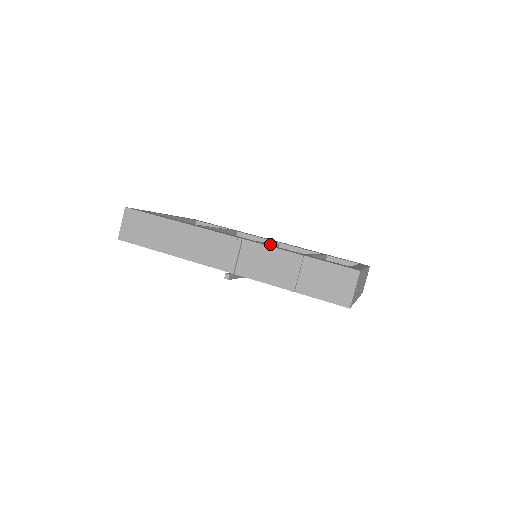
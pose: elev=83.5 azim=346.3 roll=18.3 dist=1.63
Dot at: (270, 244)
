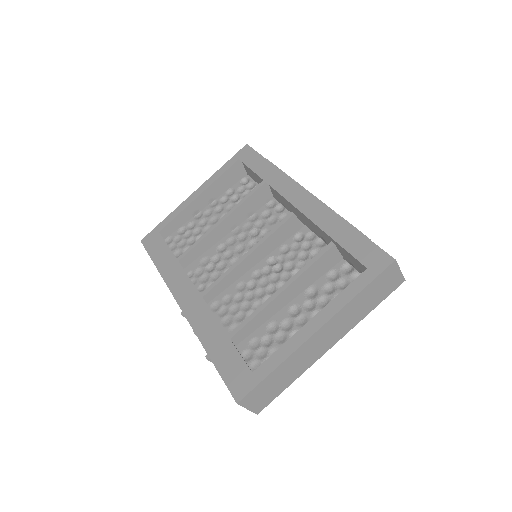
Dot at: (262, 243)
